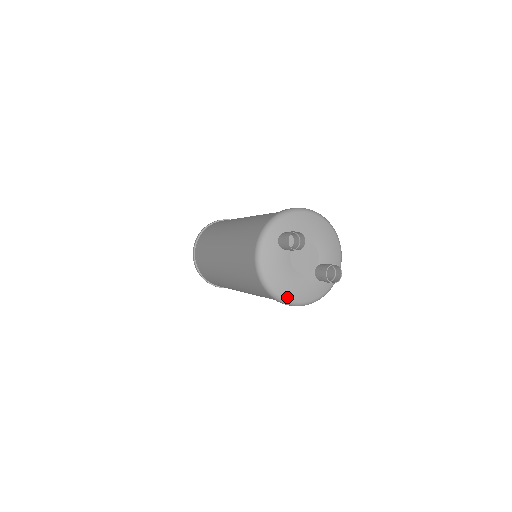
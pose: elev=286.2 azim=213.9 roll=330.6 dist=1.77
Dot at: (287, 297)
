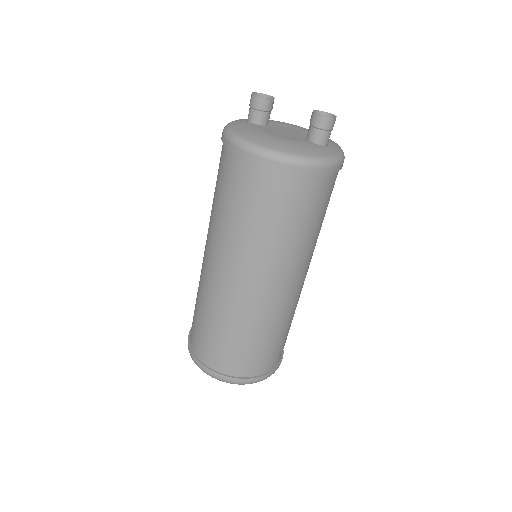
Dot at: (278, 149)
